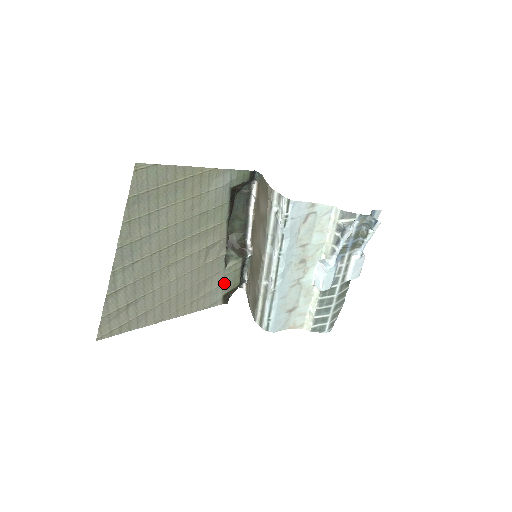
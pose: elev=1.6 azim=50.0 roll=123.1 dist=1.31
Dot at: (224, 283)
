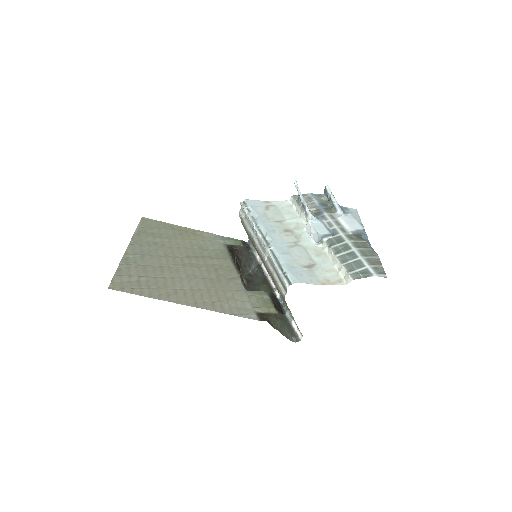
Dot at: (252, 302)
